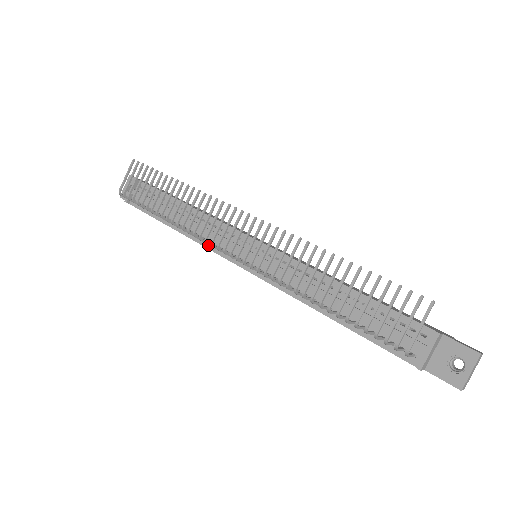
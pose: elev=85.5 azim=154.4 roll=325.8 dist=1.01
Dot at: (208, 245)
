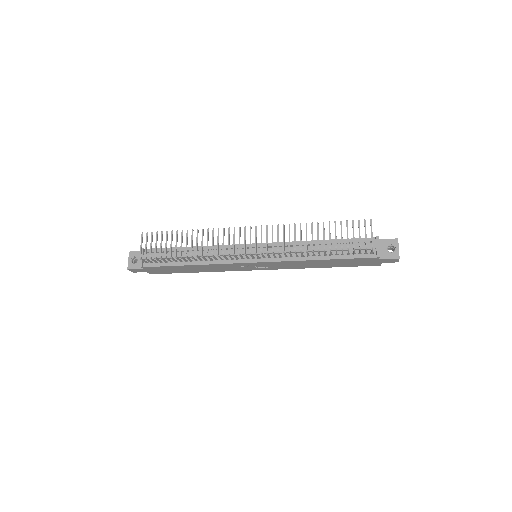
Dot at: (224, 262)
